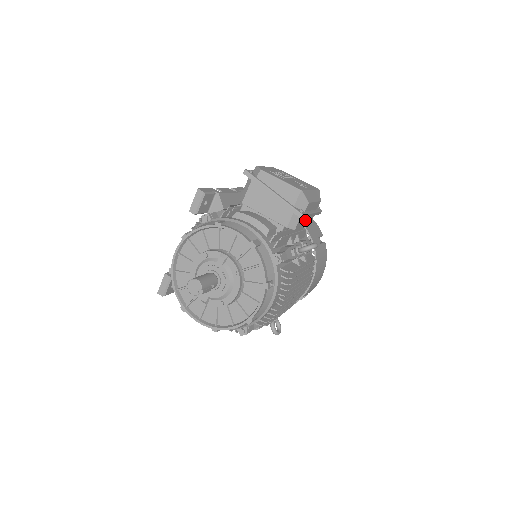
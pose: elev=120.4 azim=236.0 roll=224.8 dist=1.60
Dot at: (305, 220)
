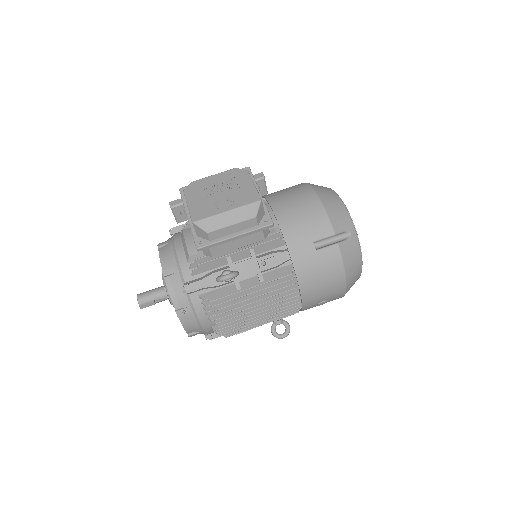
Dot at: (234, 242)
